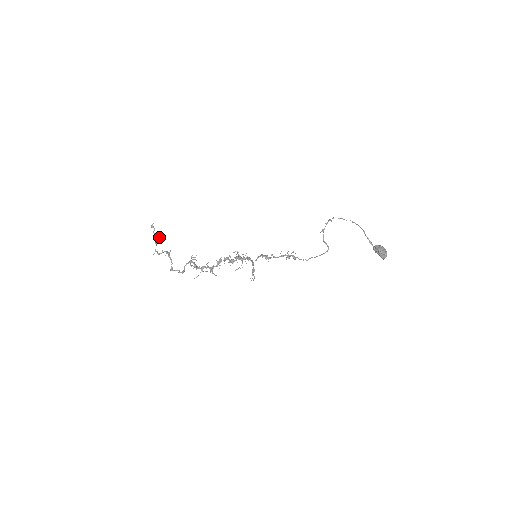
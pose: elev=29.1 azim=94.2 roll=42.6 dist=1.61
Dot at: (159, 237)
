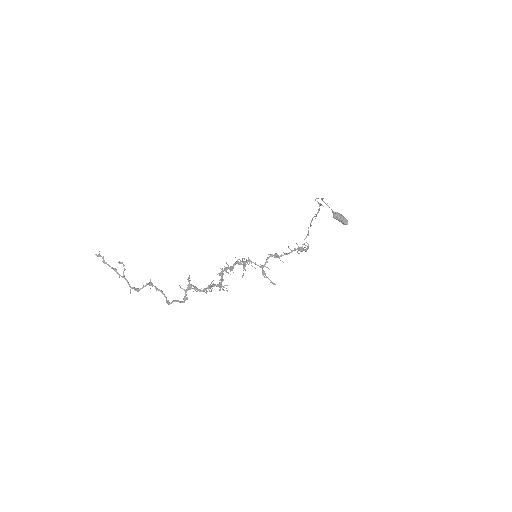
Dot at: (124, 268)
